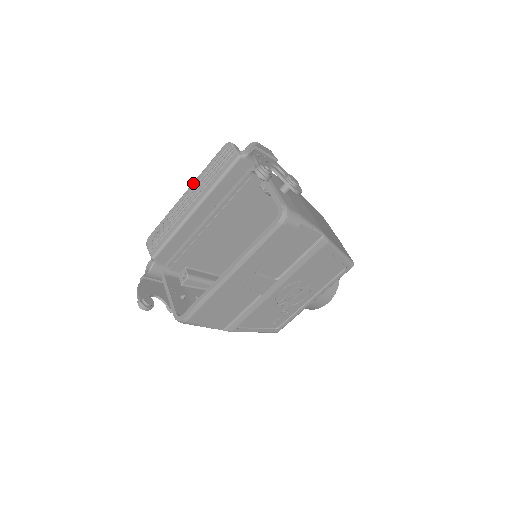
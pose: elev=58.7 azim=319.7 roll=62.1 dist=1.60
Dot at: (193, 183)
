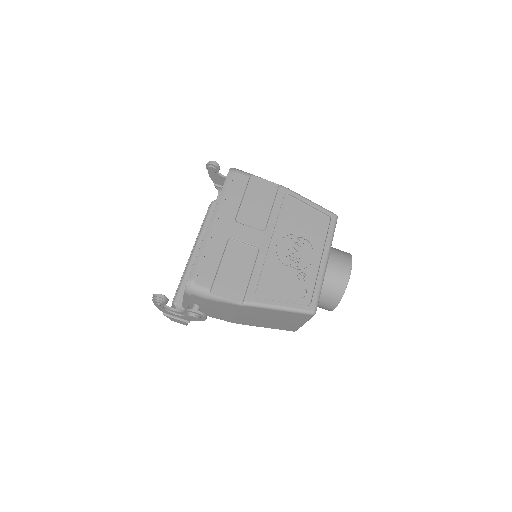
Dot at: occluded
